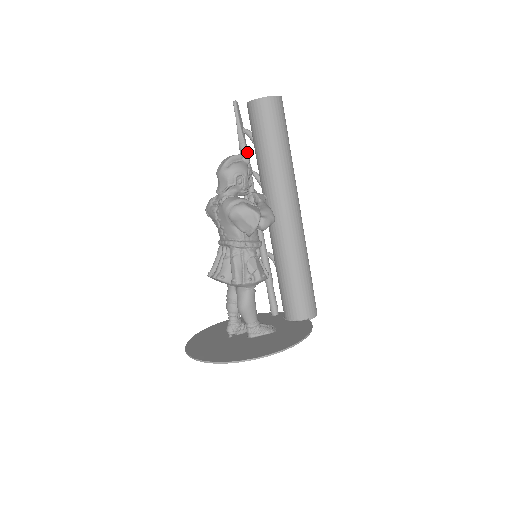
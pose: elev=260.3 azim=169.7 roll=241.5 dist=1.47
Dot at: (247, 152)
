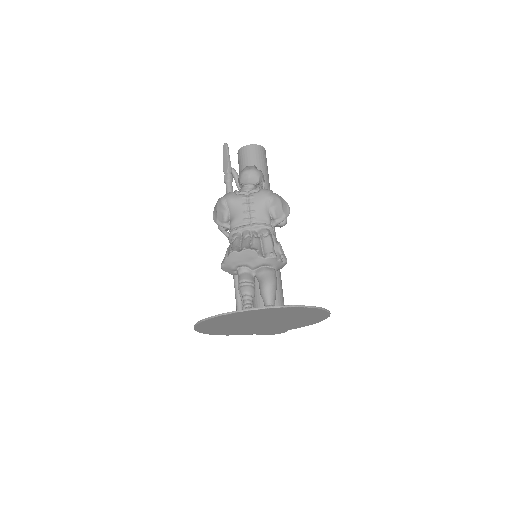
Dot at: occluded
